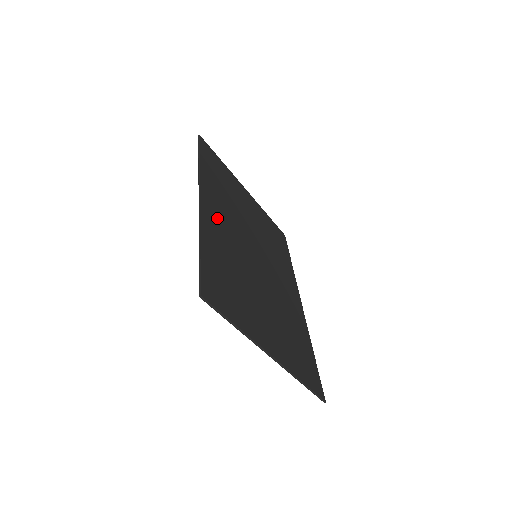
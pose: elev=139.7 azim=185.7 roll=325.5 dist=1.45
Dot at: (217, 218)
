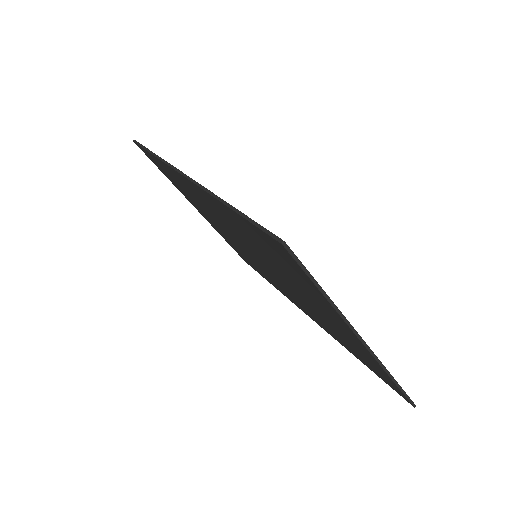
Dot at: occluded
